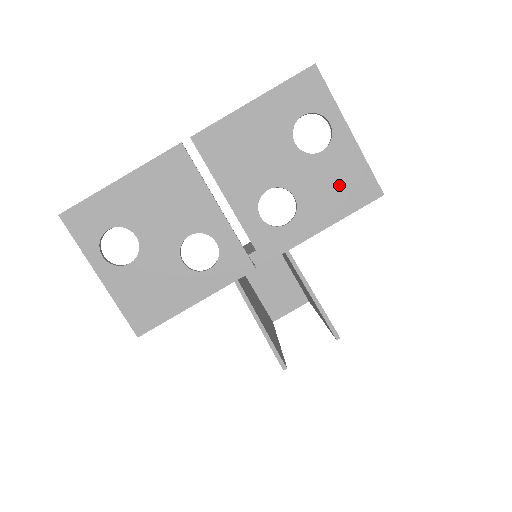
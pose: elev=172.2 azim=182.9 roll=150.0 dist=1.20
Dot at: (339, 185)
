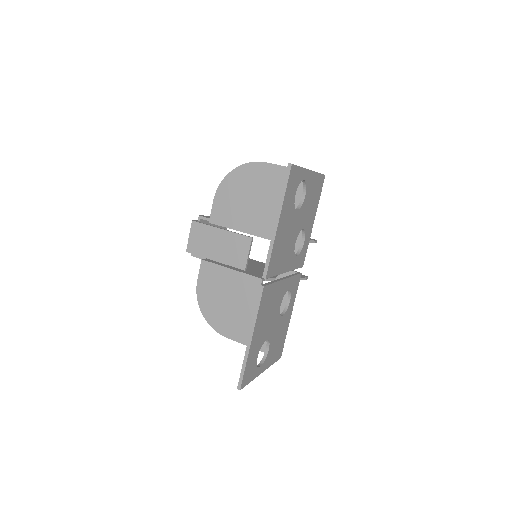
Dot at: (313, 198)
